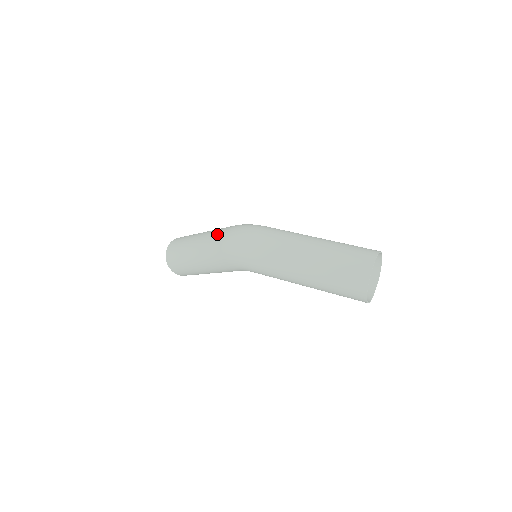
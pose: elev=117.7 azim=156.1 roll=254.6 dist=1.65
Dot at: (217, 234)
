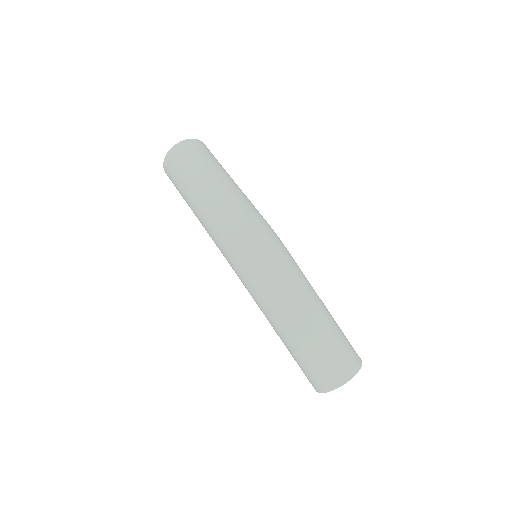
Dot at: (233, 215)
